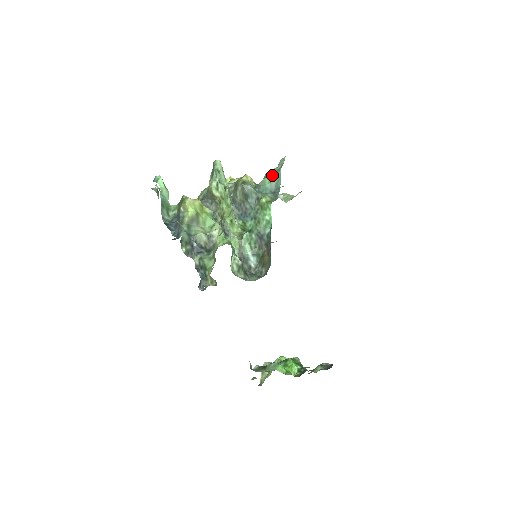
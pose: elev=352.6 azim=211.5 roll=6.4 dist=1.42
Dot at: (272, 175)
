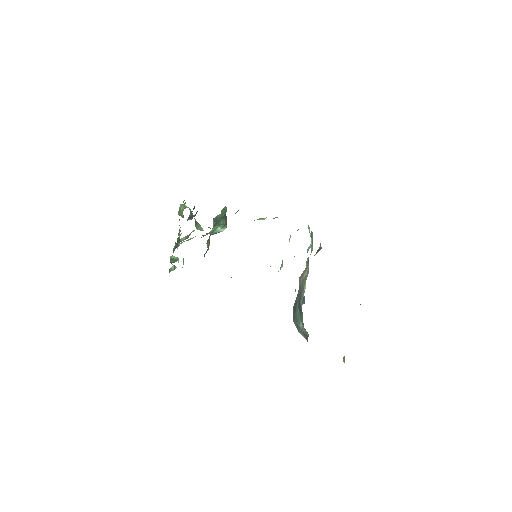
Dot at: occluded
